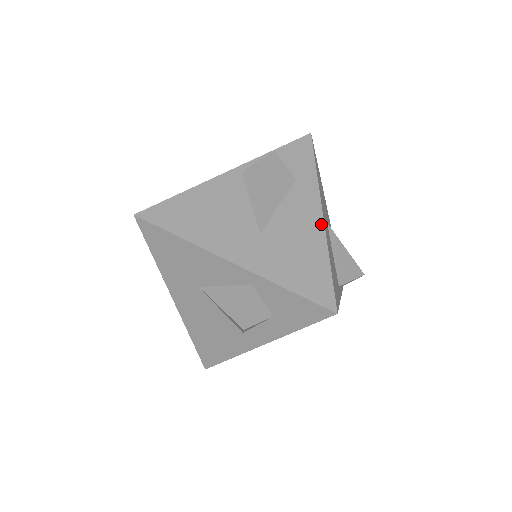
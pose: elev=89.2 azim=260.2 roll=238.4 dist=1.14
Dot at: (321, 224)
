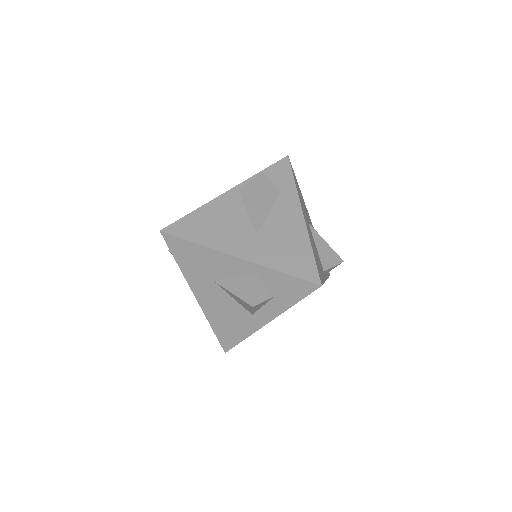
Dot at: (303, 222)
